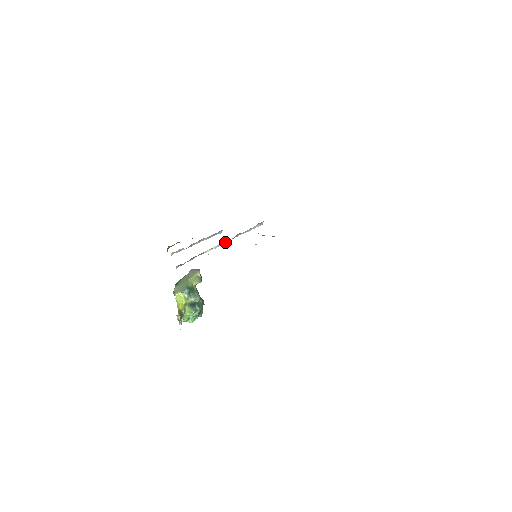
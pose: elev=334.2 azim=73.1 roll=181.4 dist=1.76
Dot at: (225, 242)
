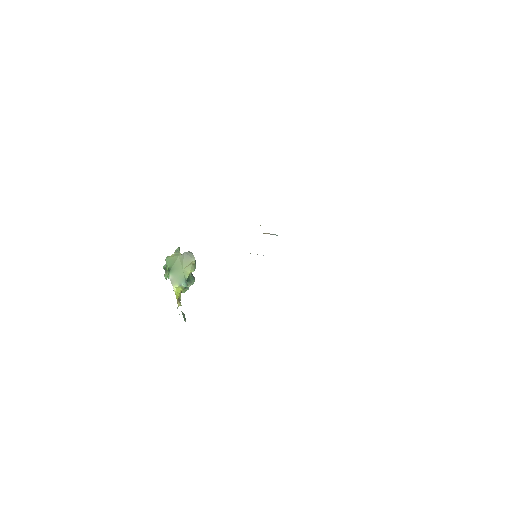
Dot at: occluded
